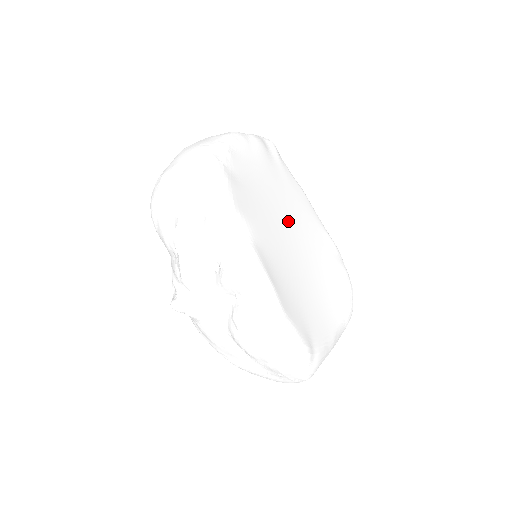
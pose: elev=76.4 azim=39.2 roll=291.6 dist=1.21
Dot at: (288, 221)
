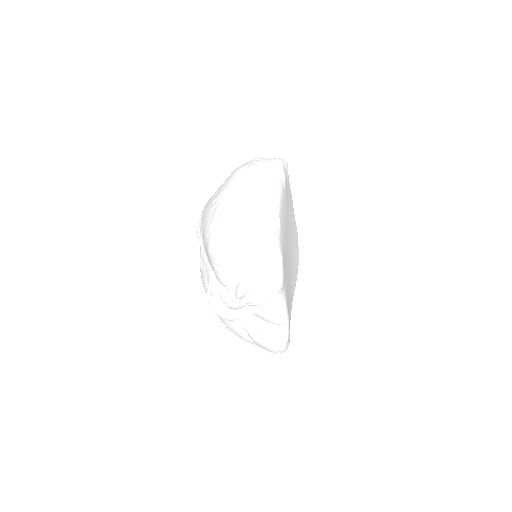
Dot at: (289, 245)
